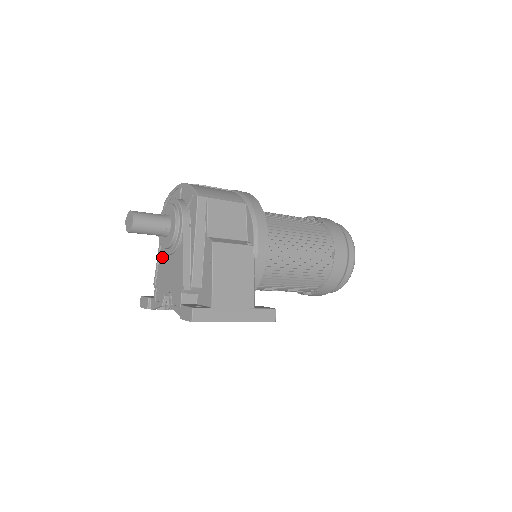
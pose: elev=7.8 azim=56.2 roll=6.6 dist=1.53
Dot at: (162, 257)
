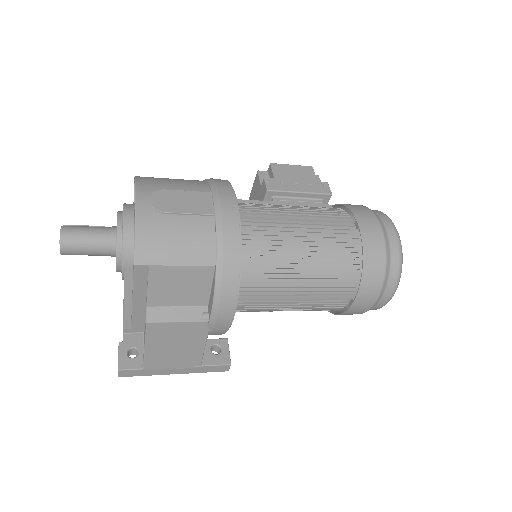
Dot at: occluded
